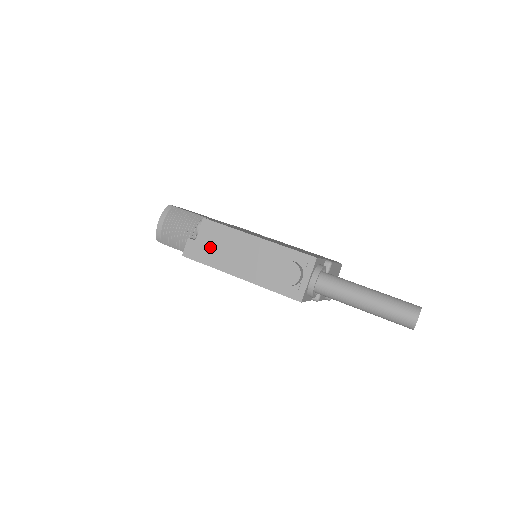
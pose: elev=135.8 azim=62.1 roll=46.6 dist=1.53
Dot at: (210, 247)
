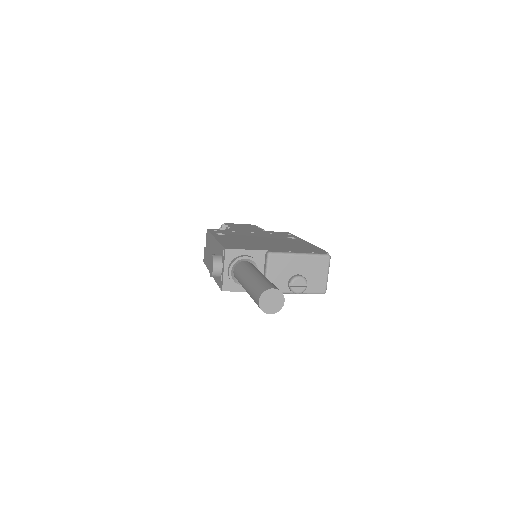
Dot at: (207, 252)
